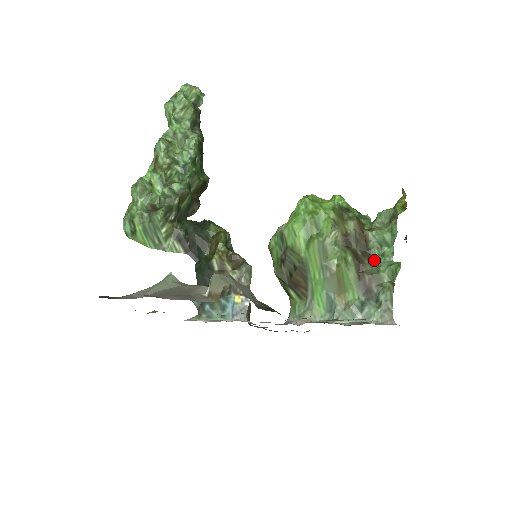
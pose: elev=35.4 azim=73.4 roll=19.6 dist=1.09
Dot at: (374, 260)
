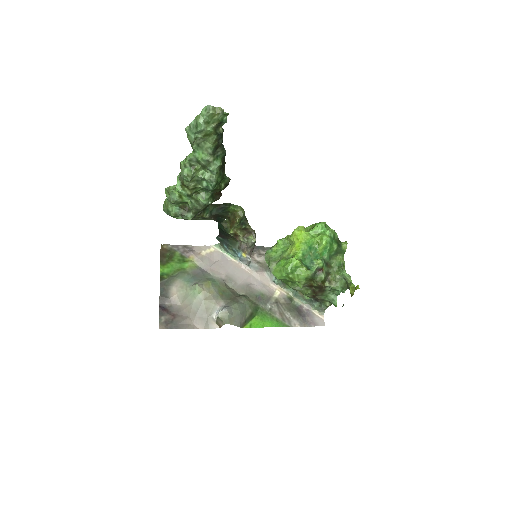
Dot at: (325, 293)
